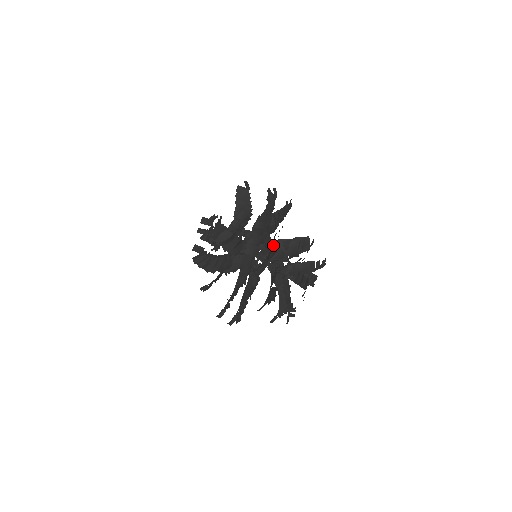
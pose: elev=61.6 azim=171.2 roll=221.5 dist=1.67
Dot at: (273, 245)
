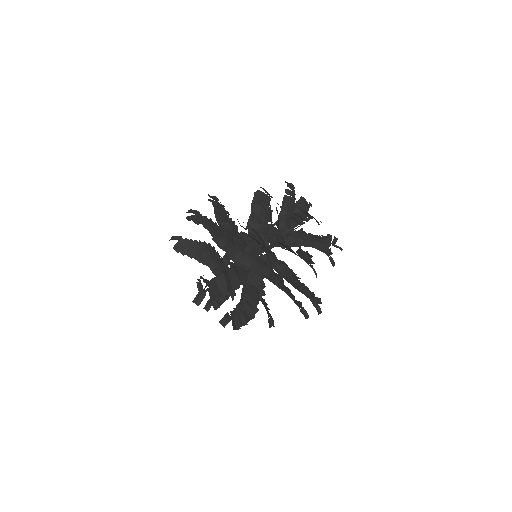
Dot at: (250, 234)
